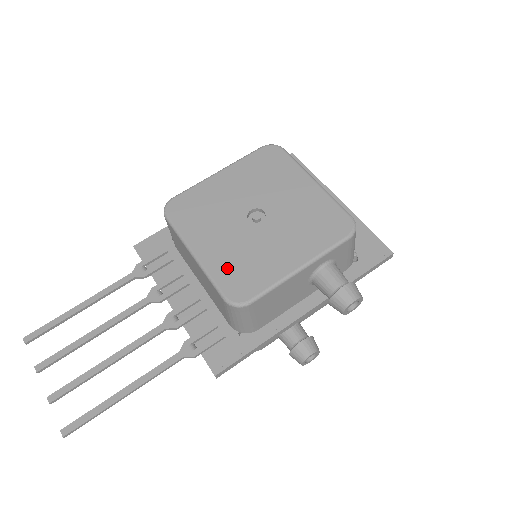
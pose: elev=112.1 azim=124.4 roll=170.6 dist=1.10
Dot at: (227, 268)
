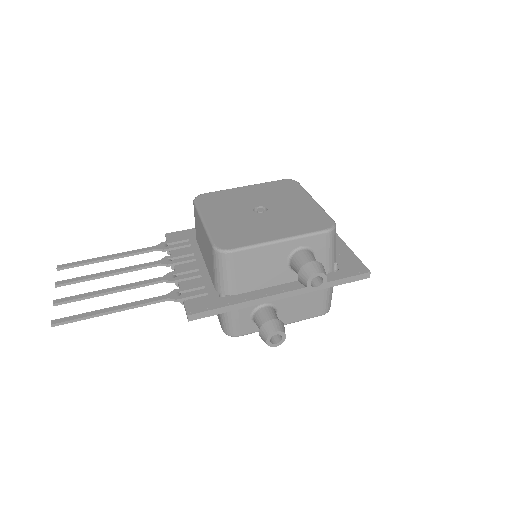
Dot at: (224, 231)
